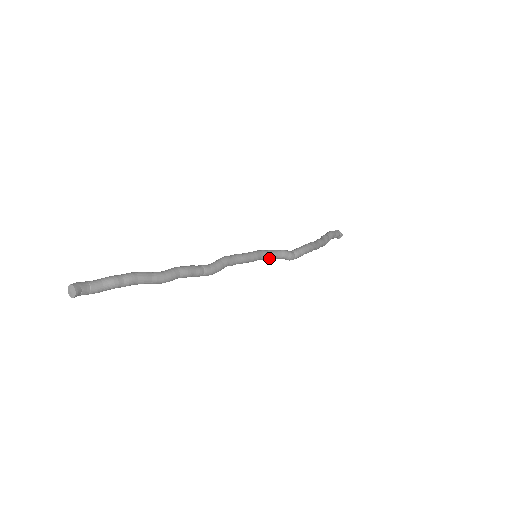
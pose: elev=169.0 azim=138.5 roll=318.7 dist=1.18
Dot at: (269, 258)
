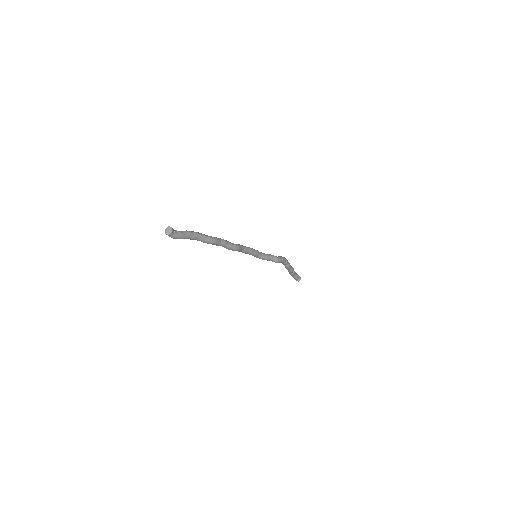
Dot at: (264, 256)
